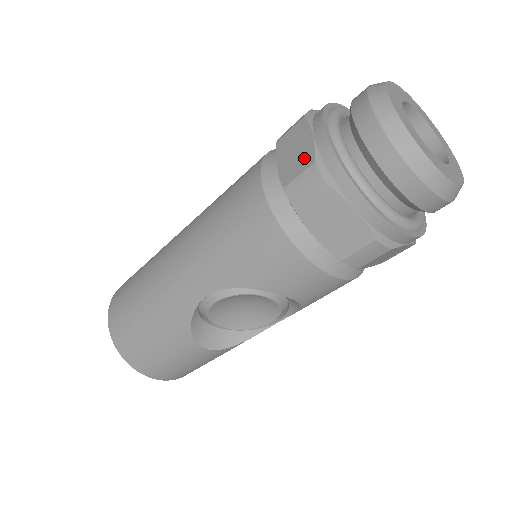
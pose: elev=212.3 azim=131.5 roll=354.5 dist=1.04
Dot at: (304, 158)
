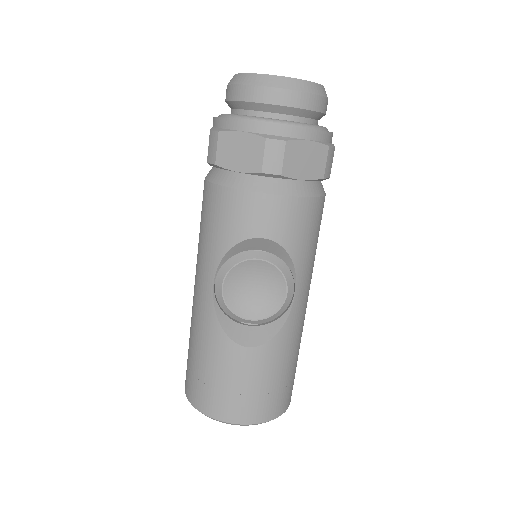
Dot at: occluded
